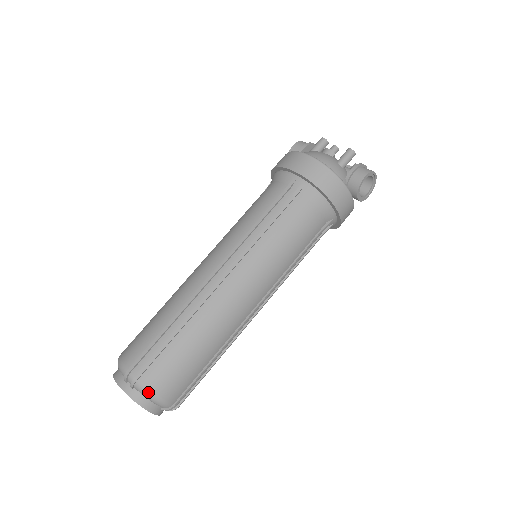
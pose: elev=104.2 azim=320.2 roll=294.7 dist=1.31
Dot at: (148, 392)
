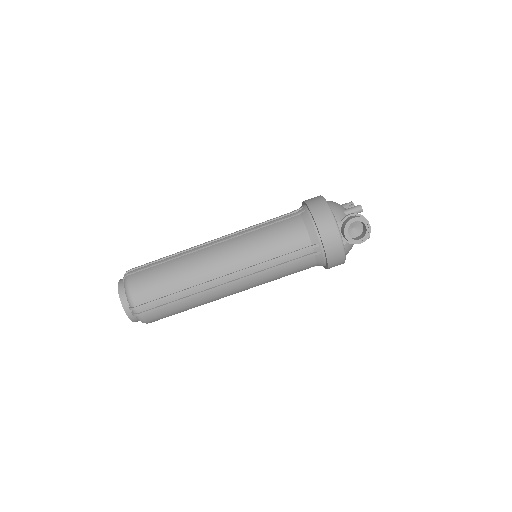
Dot at: (127, 285)
